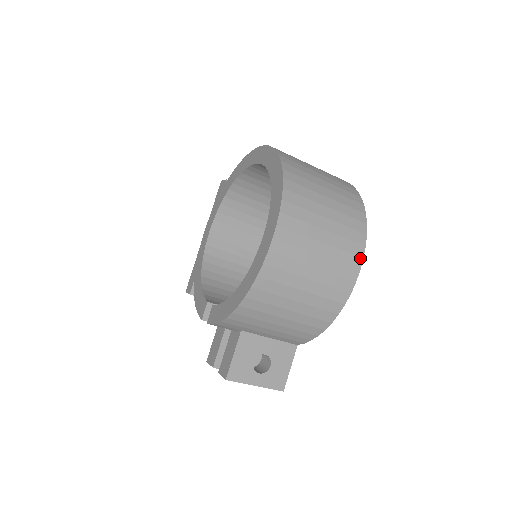
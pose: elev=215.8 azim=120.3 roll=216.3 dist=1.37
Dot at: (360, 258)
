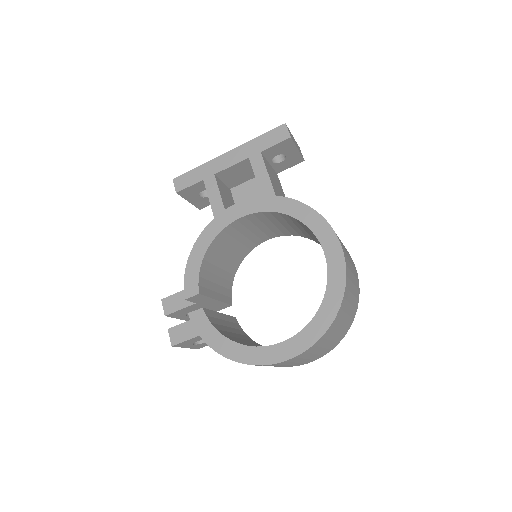
Dot at: occluded
